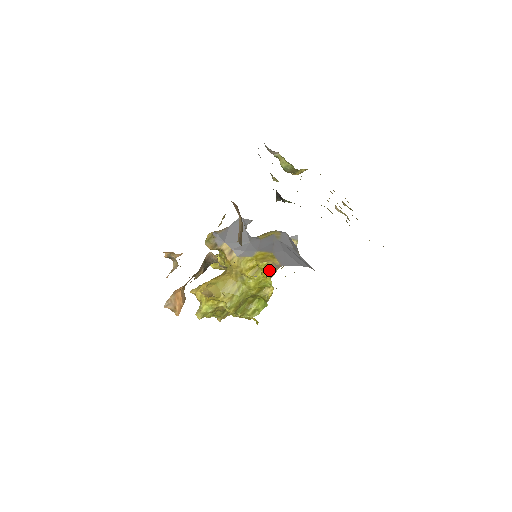
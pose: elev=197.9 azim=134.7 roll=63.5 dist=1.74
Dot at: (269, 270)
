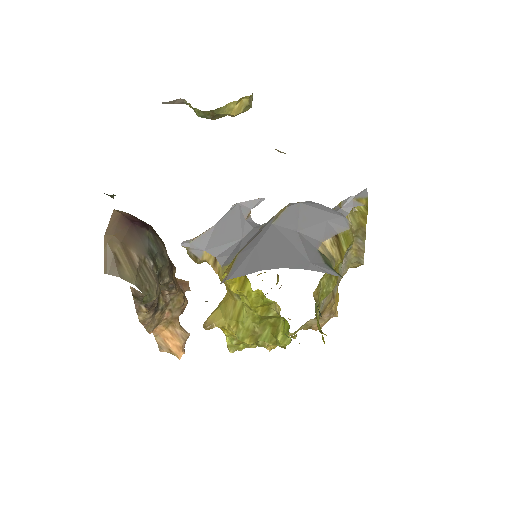
Dot at: occluded
